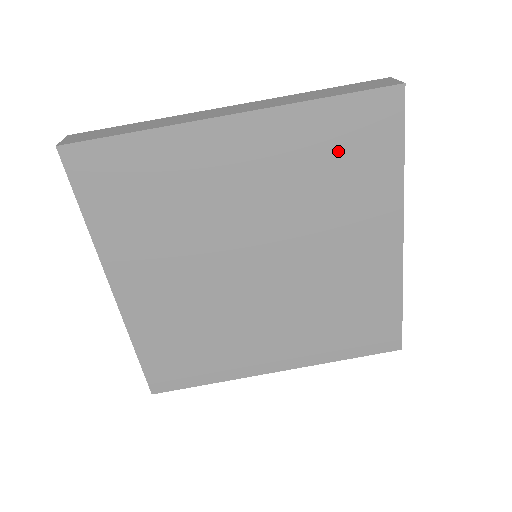
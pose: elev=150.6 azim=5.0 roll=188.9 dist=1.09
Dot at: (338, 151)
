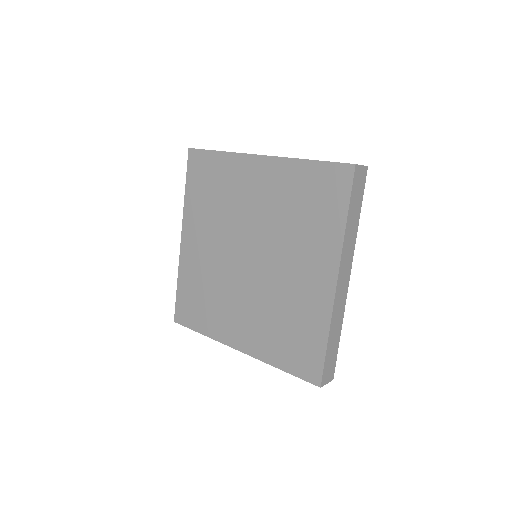
Dot at: (309, 197)
